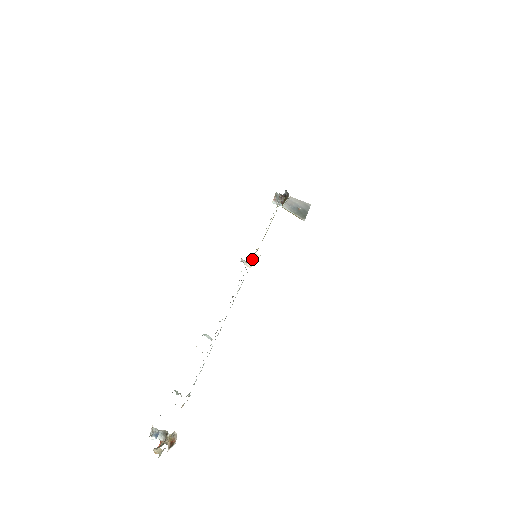
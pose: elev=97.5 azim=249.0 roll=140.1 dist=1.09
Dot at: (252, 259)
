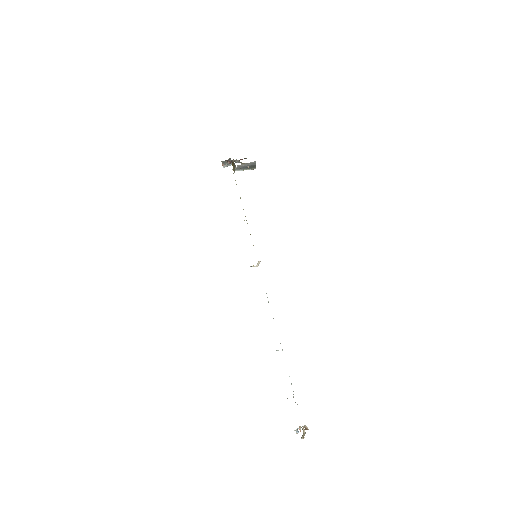
Dot at: (257, 264)
